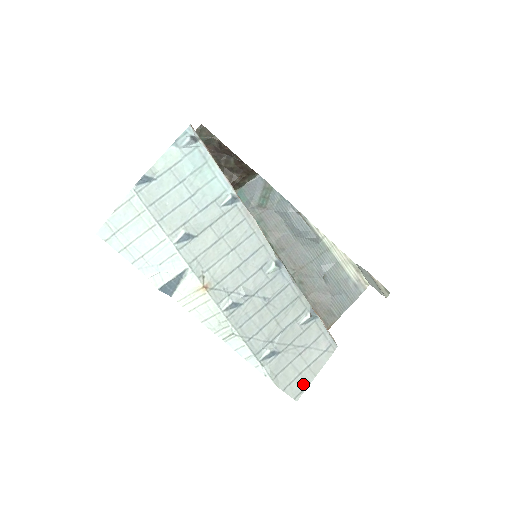
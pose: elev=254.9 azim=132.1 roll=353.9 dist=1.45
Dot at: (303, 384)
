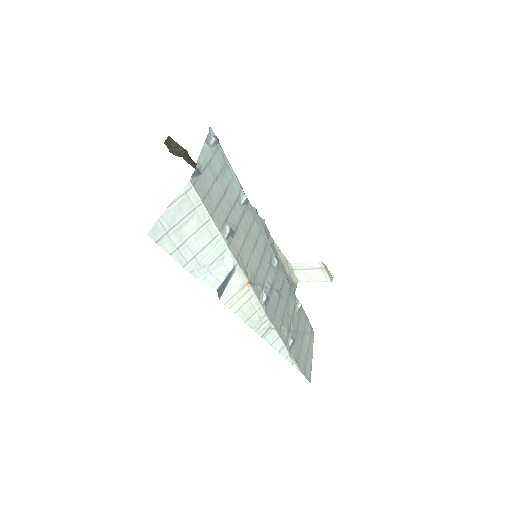
Dot at: (310, 367)
